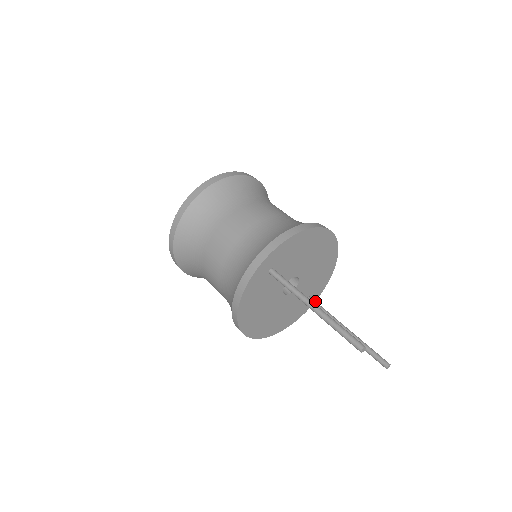
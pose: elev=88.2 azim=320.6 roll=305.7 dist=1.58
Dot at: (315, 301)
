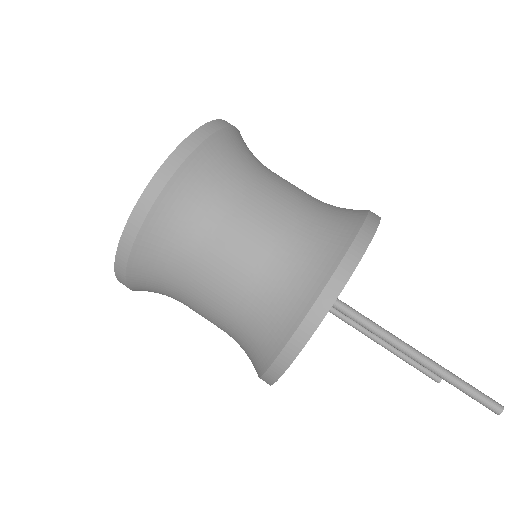
Dot at: occluded
